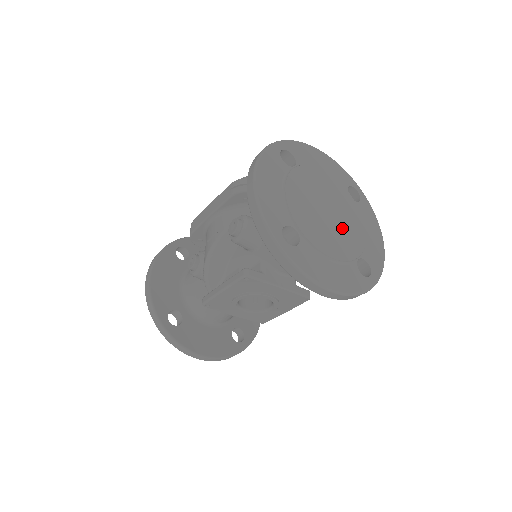
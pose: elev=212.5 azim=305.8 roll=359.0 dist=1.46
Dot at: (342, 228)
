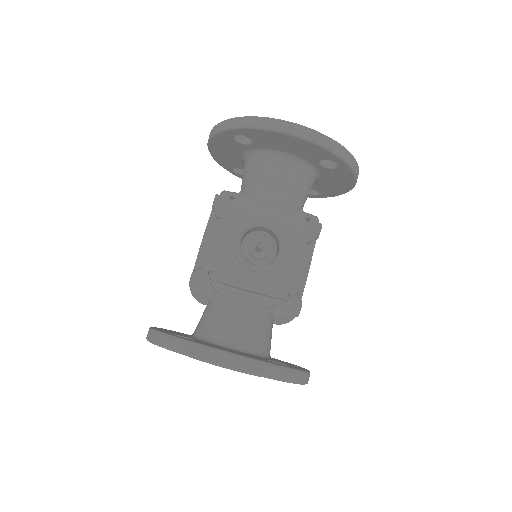
Dot at: occluded
